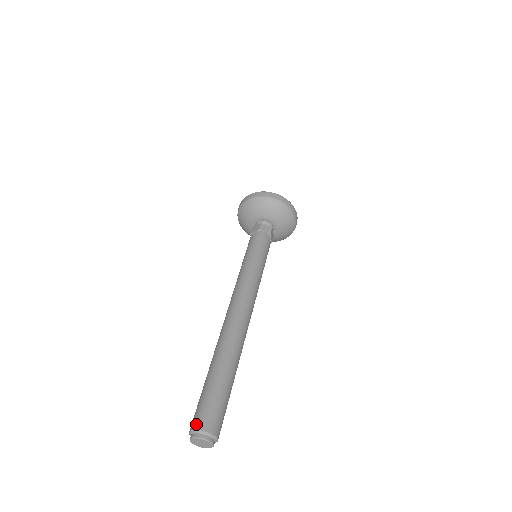
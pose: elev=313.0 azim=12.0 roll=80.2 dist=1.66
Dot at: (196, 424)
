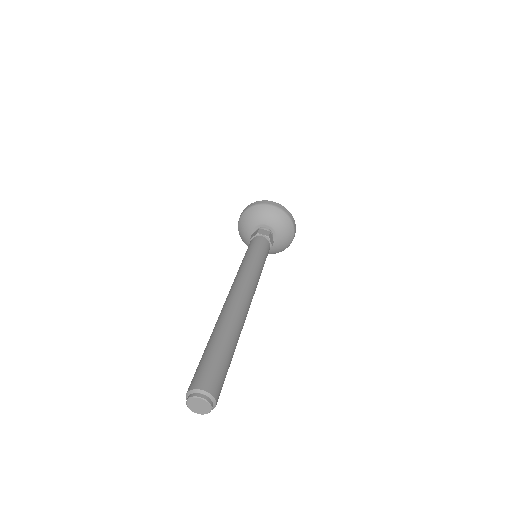
Dot at: (207, 386)
